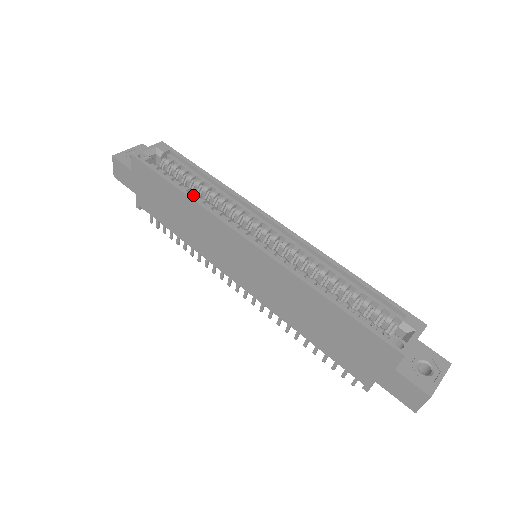
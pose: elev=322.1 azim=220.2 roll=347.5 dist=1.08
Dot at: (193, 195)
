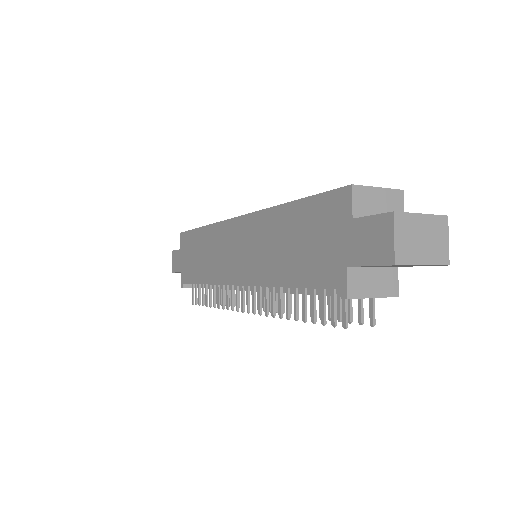
Dot at: occluded
